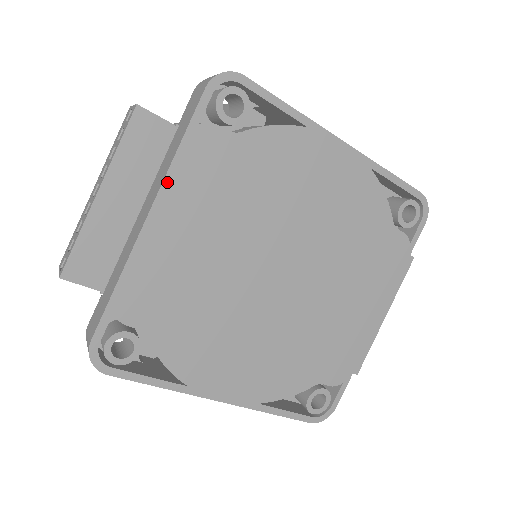
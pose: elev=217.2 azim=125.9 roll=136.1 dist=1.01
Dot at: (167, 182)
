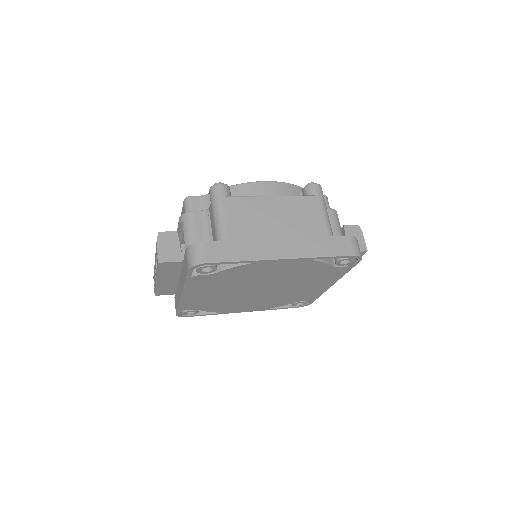
Dot at: (185, 289)
